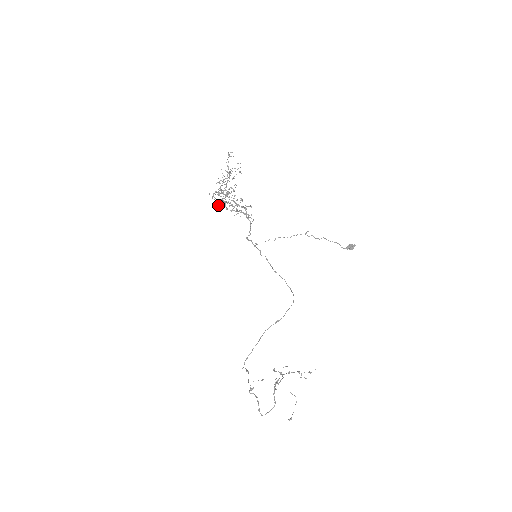
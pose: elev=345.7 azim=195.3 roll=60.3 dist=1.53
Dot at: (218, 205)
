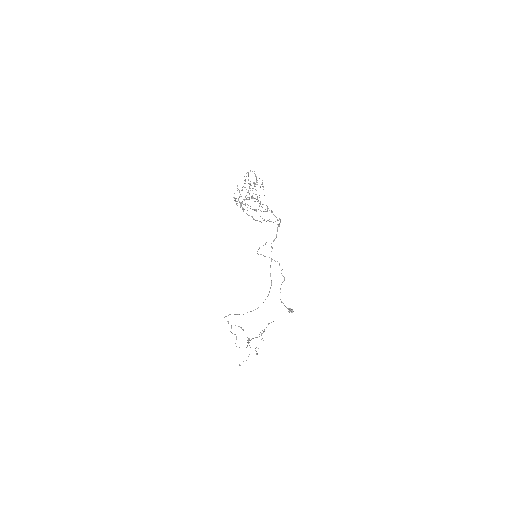
Dot at: (249, 197)
